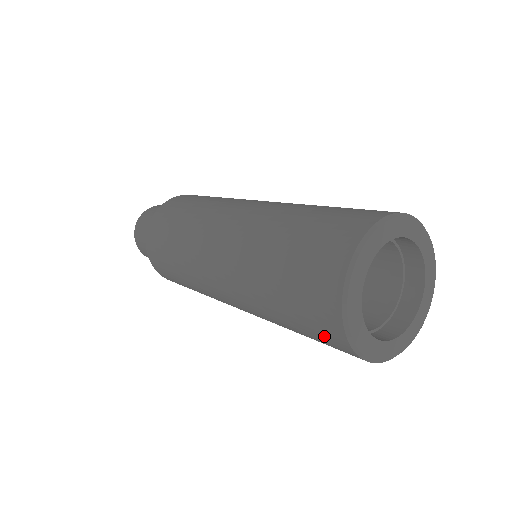
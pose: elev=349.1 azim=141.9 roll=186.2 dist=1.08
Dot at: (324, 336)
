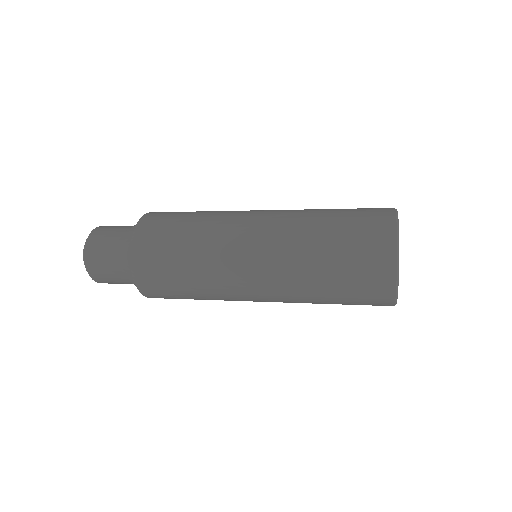
Dot at: (372, 238)
